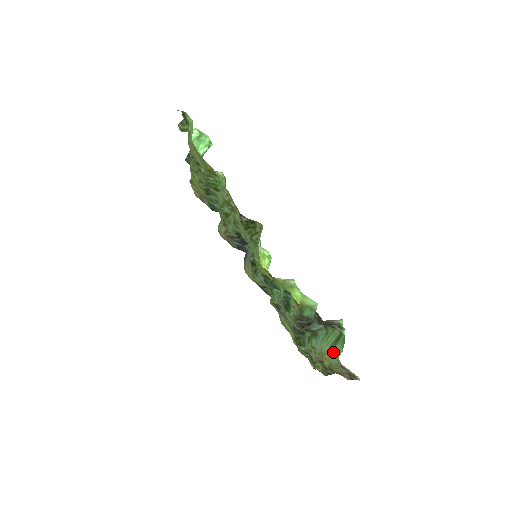
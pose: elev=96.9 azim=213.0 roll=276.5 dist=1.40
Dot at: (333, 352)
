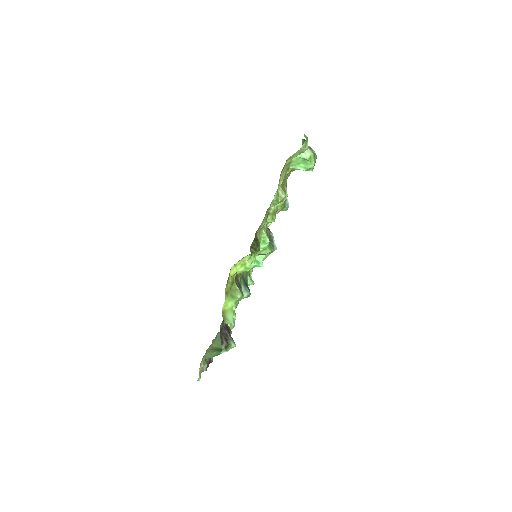
Dot at: (210, 352)
